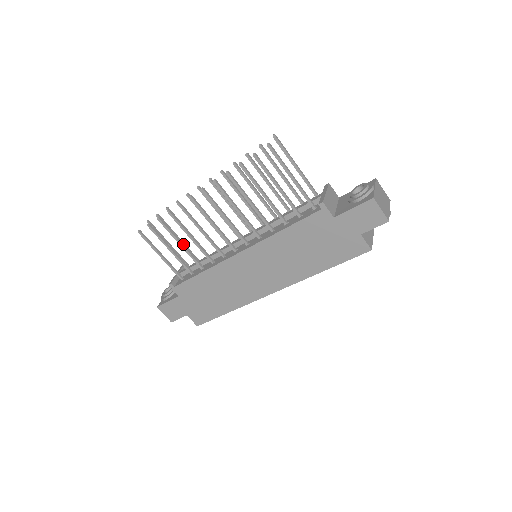
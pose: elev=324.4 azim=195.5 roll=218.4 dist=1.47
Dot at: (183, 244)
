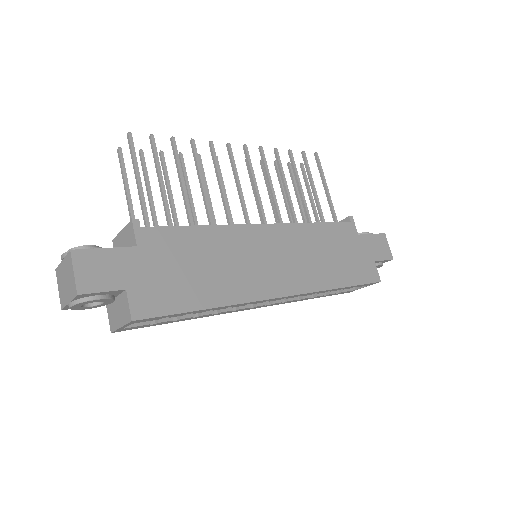
Dot at: (184, 185)
